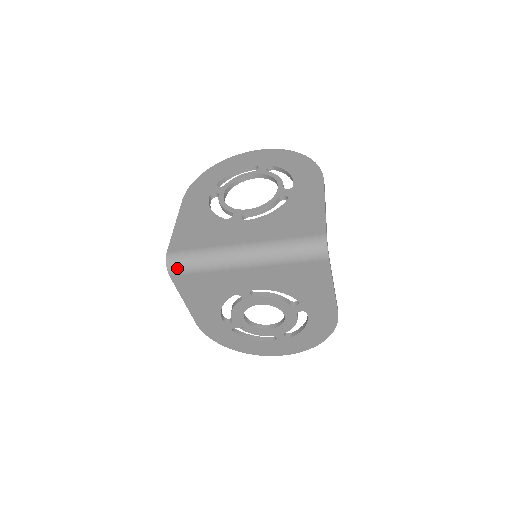
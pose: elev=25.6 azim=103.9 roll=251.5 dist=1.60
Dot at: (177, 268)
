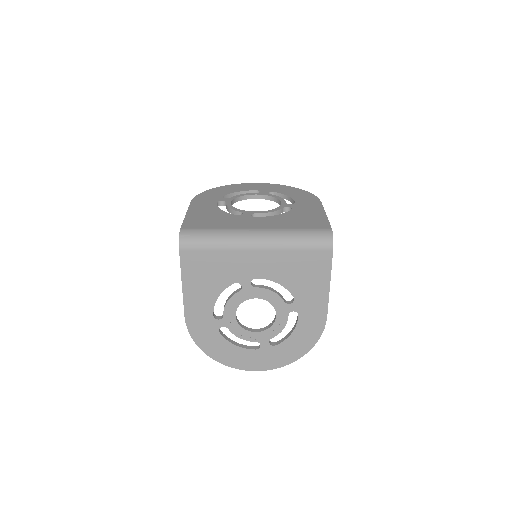
Dot at: (189, 242)
